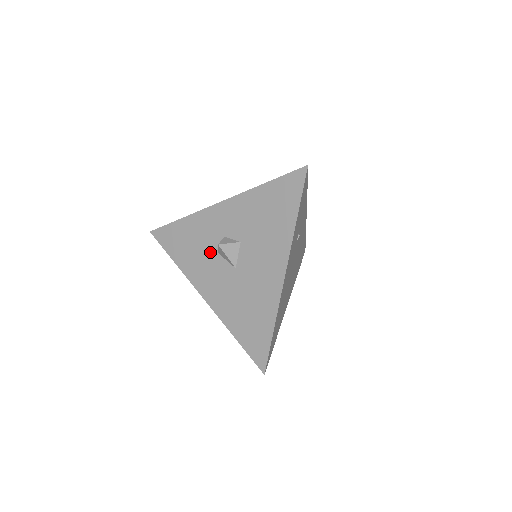
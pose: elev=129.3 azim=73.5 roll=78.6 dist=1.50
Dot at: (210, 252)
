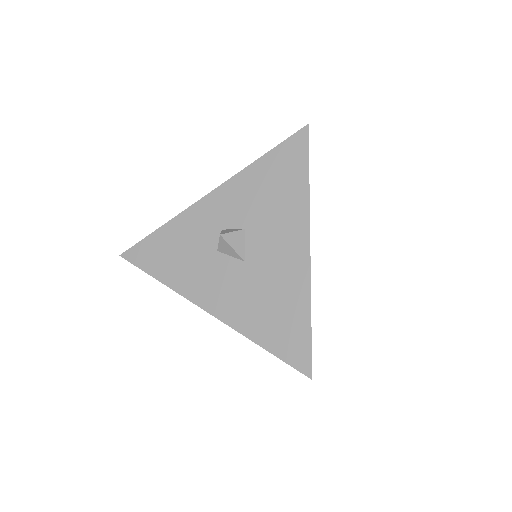
Dot at: (207, 253)
